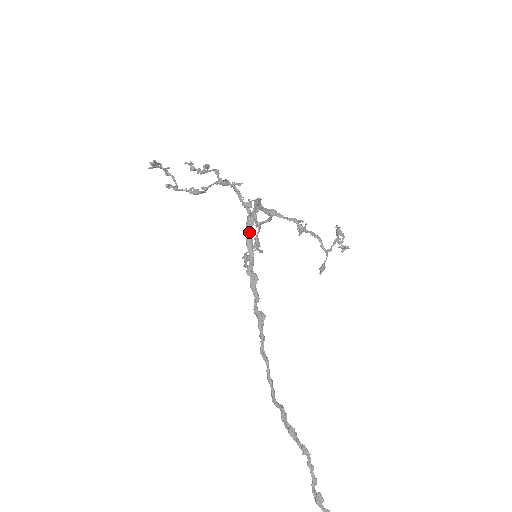
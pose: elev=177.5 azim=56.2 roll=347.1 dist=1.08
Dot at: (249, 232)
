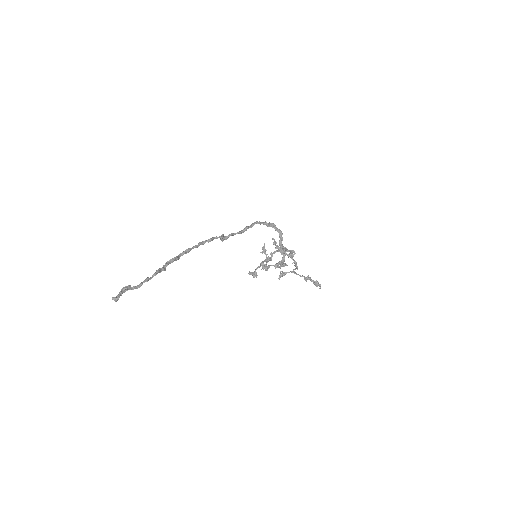
Dot at: (258, 222)
